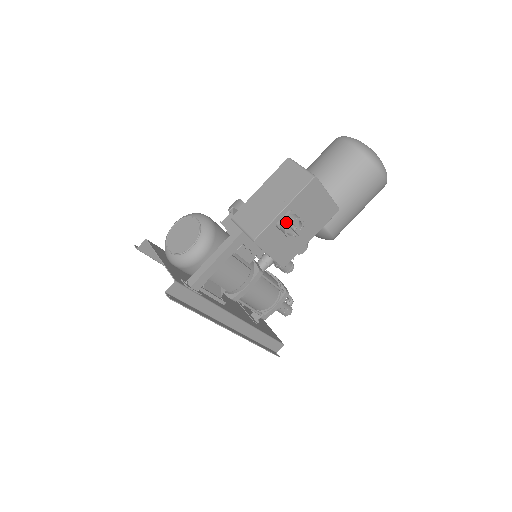
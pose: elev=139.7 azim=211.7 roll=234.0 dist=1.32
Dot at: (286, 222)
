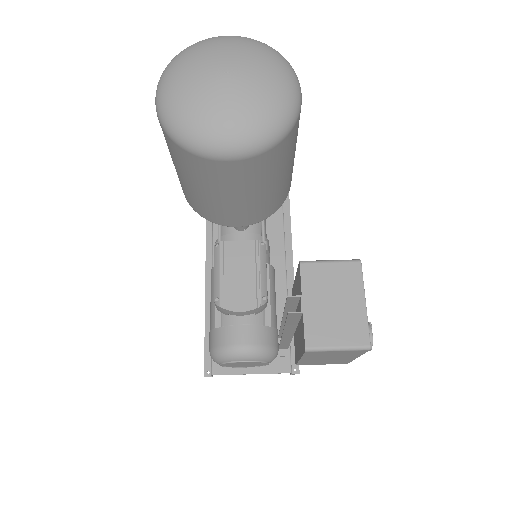
Dot at: occluded
